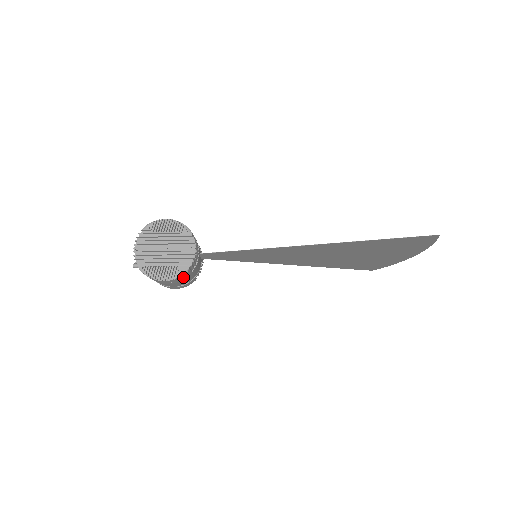
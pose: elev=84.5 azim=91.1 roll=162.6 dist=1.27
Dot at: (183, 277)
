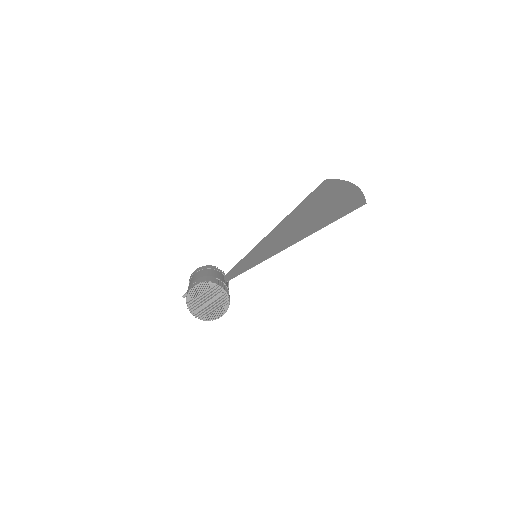
Dot at: occluded
